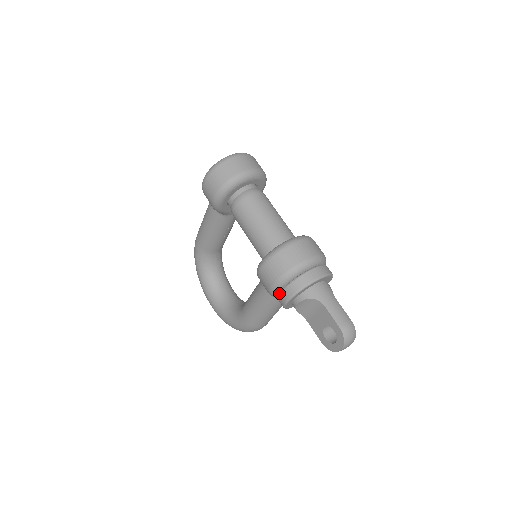
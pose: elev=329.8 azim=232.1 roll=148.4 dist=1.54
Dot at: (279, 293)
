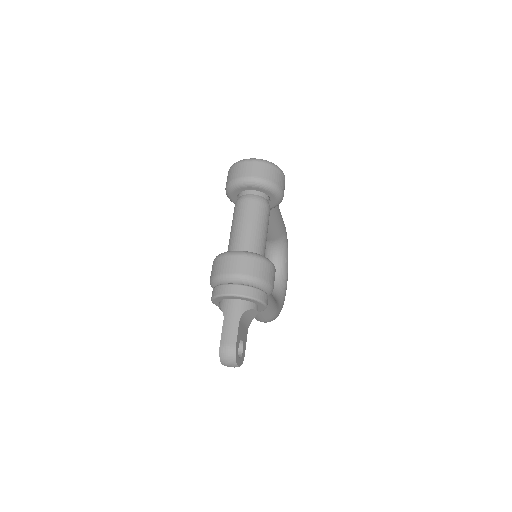
Dot at: occluded
